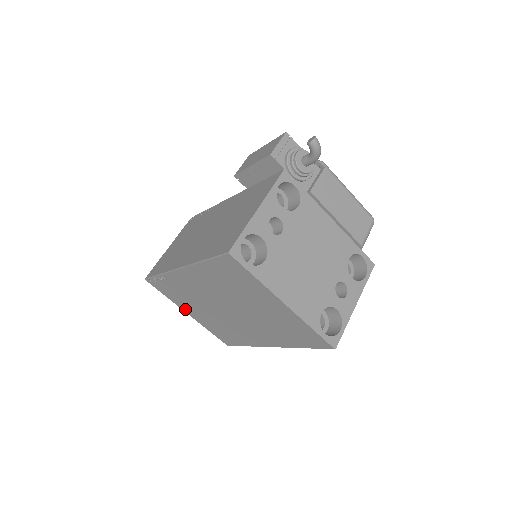
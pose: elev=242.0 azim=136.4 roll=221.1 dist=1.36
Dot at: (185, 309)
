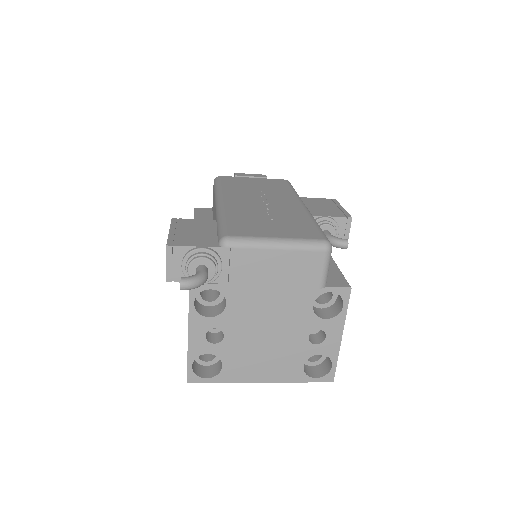
Dot at: occluded
